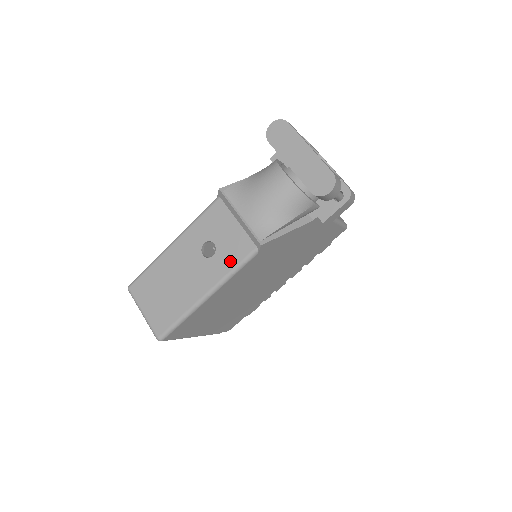
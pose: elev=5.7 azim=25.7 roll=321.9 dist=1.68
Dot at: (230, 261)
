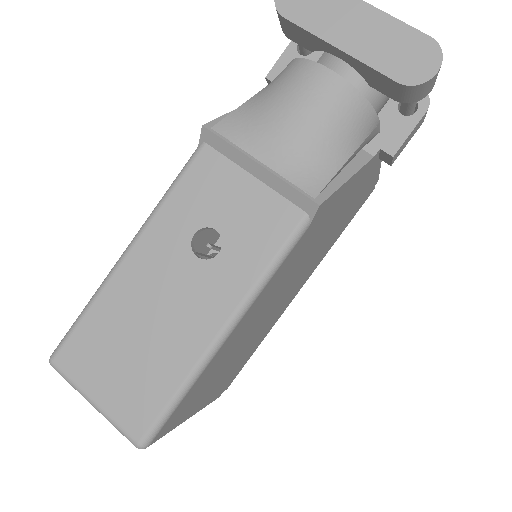
Dot at: (258, 253)
